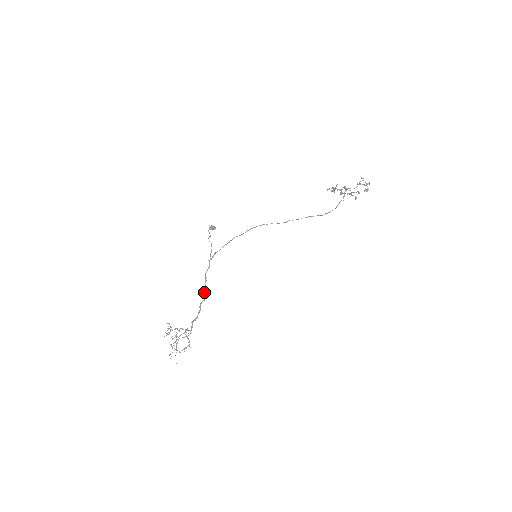
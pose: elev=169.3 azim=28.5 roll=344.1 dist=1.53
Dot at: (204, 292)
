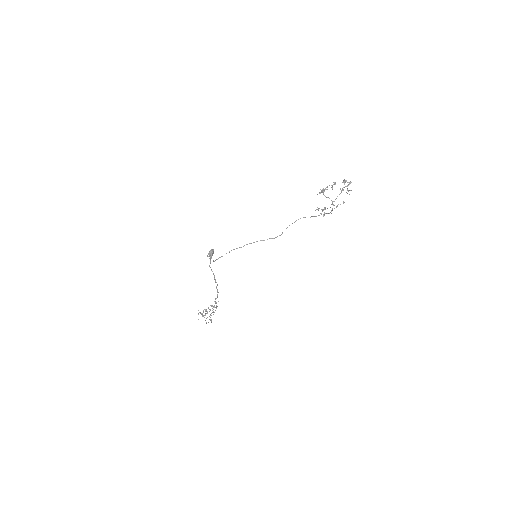
Dot at: (214, 279)
